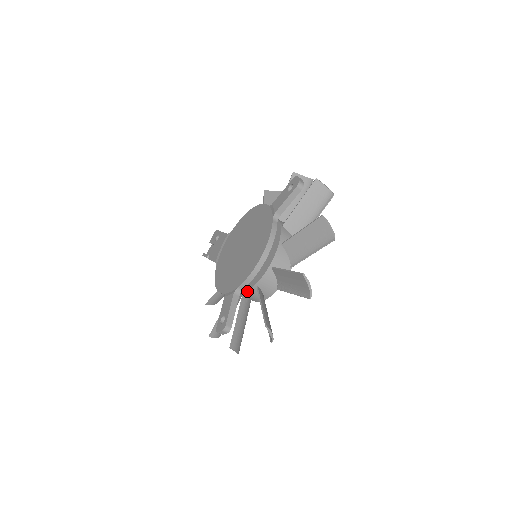
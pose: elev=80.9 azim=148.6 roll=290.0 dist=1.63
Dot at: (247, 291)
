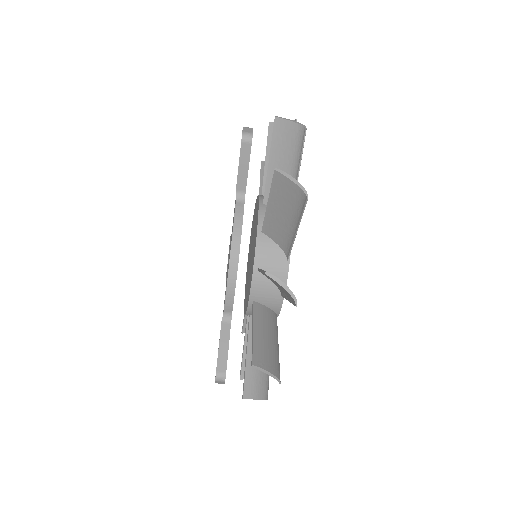
Dot at: (247, 311)
